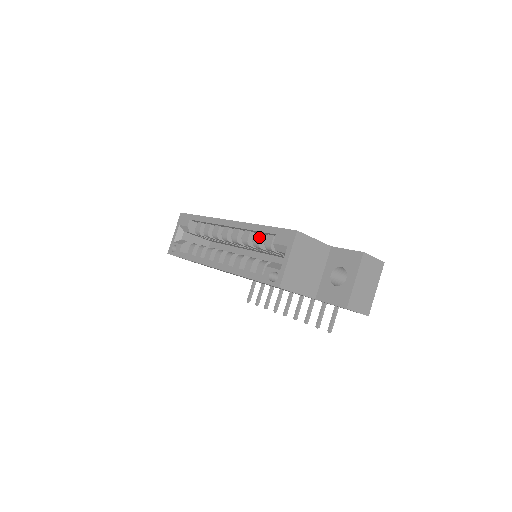
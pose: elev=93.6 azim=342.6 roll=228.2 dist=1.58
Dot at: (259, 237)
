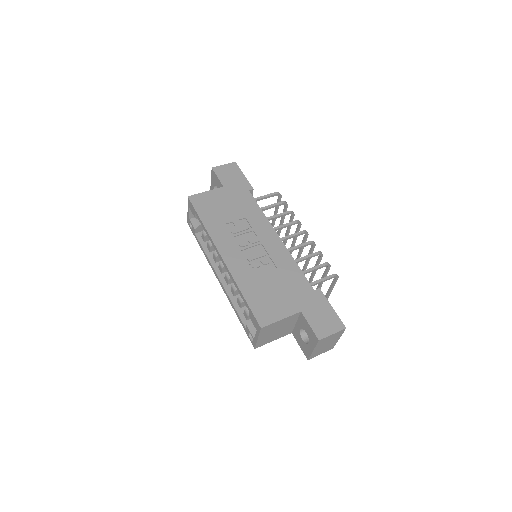
Dot at: occluded
